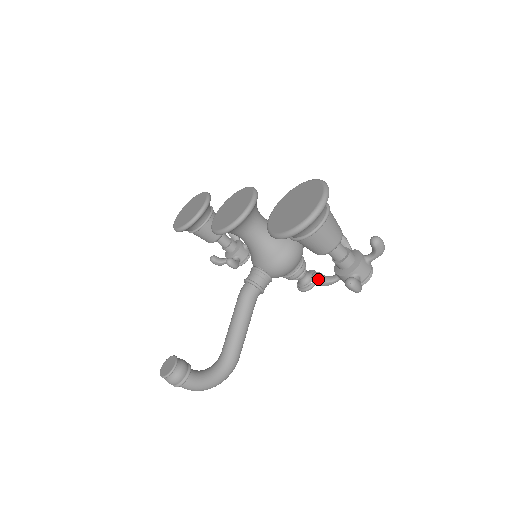
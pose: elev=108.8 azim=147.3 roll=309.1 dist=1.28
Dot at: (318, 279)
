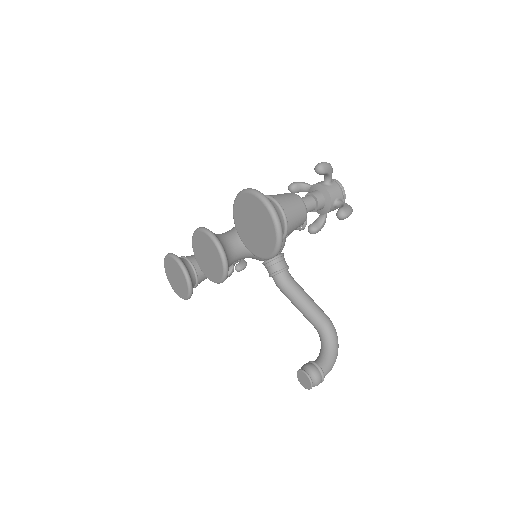
Dot at: (316, 231)
